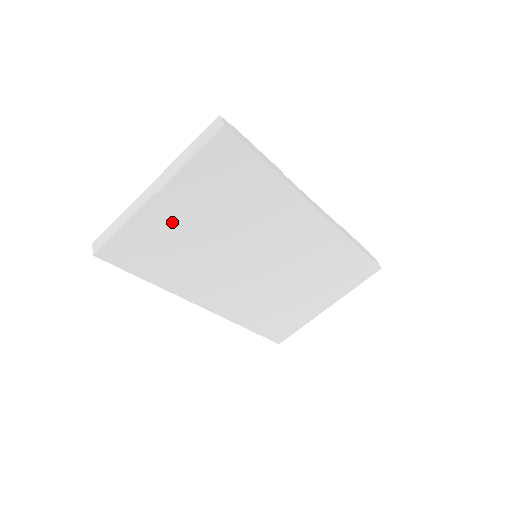
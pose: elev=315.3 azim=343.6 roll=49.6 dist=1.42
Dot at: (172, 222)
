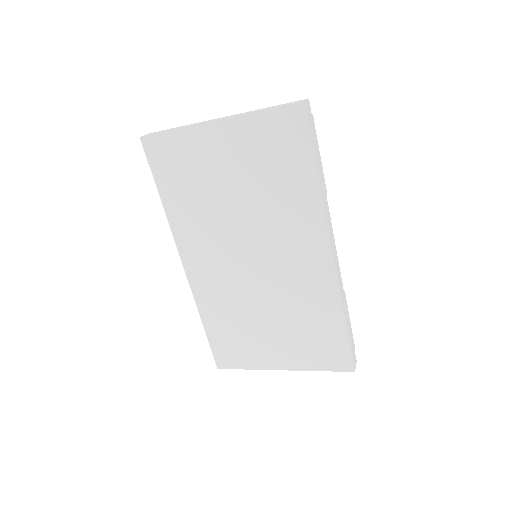
Dot at: (212, 158)
